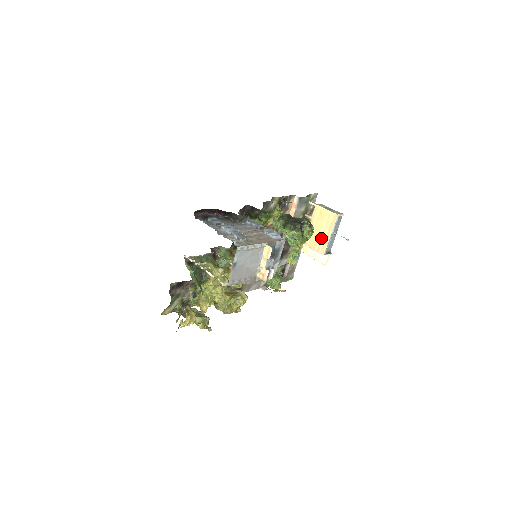
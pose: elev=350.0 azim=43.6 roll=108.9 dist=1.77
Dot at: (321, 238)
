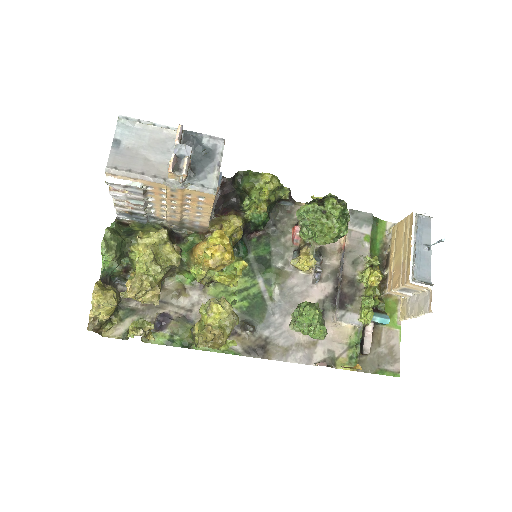
Dot at: (403, 261)
